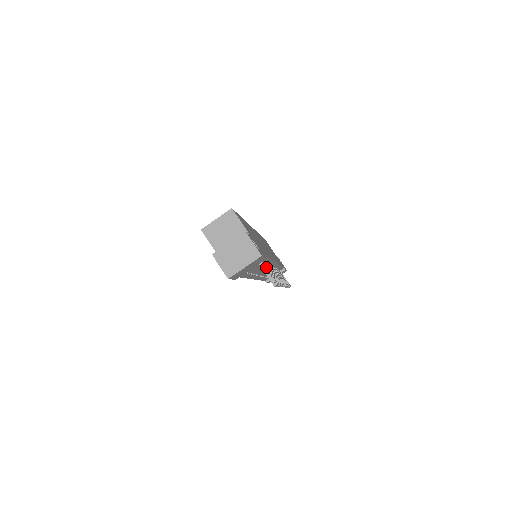
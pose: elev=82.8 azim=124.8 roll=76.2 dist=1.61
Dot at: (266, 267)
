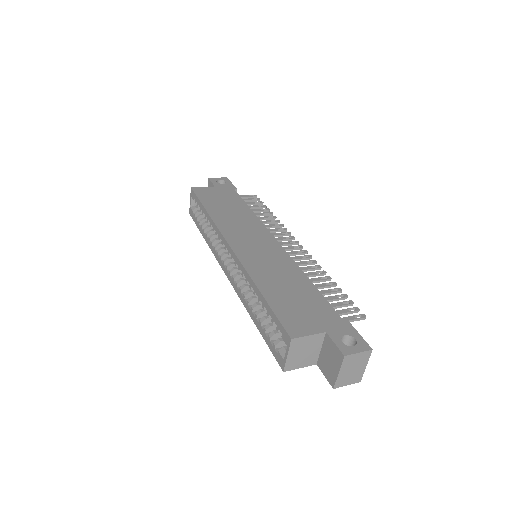
Dot at: occluded
